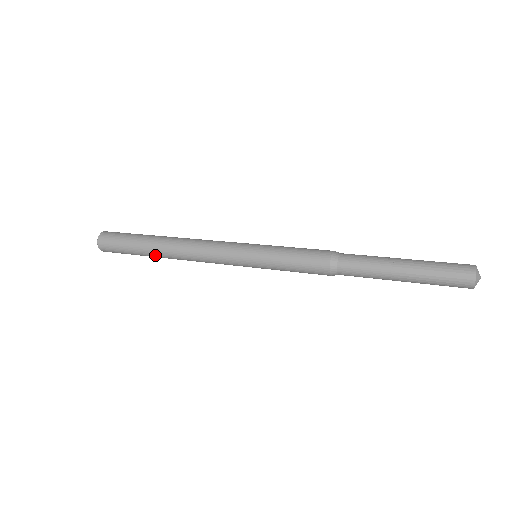
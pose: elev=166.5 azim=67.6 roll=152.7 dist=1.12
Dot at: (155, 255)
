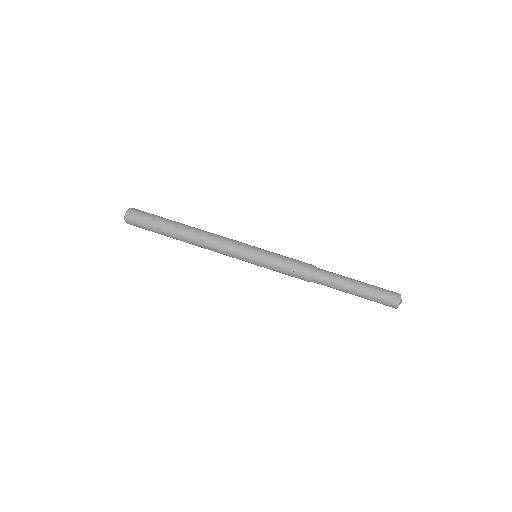
Dot at: occluded
